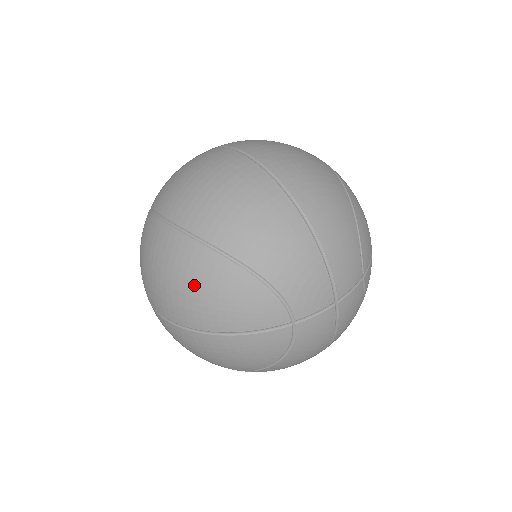
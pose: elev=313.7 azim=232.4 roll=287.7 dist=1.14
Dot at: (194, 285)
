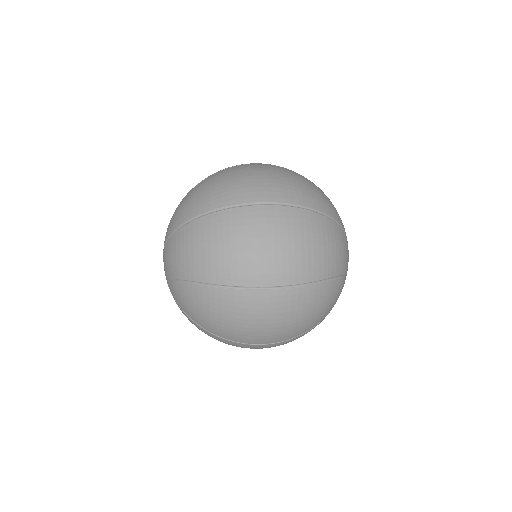
Dot at: (314, 310)
